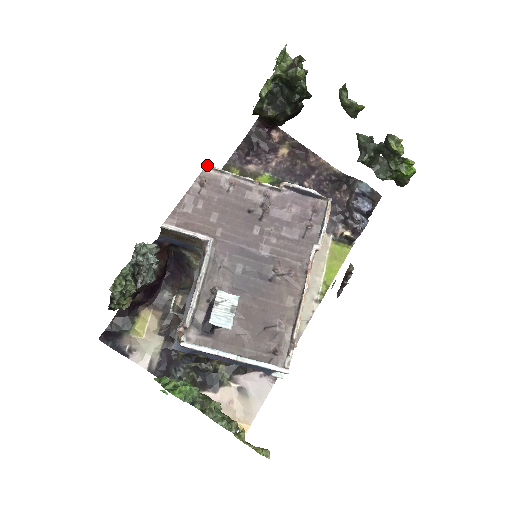
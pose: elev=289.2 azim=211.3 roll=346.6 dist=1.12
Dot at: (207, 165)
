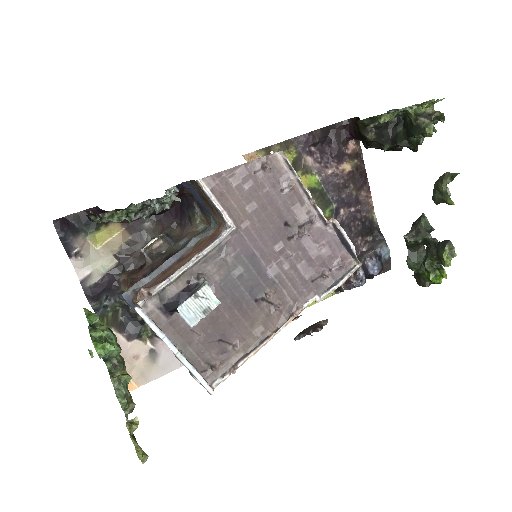
Dot at: occluded
